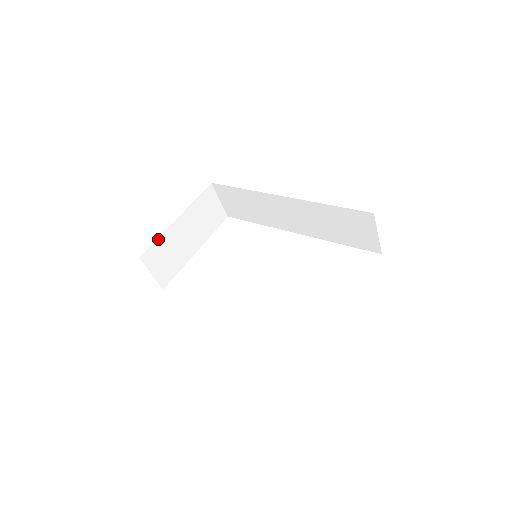
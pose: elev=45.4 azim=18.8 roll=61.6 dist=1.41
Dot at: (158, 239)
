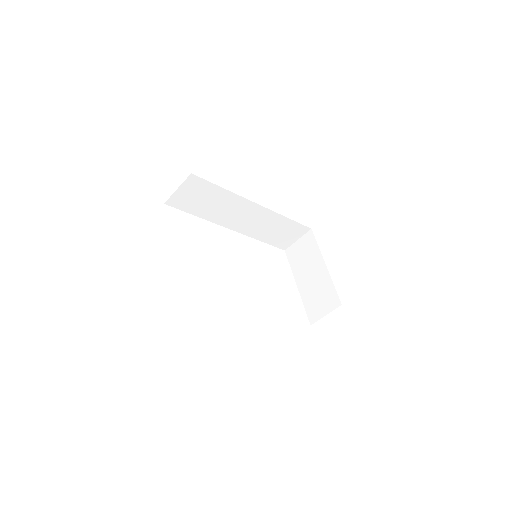
Dot at: occluded
